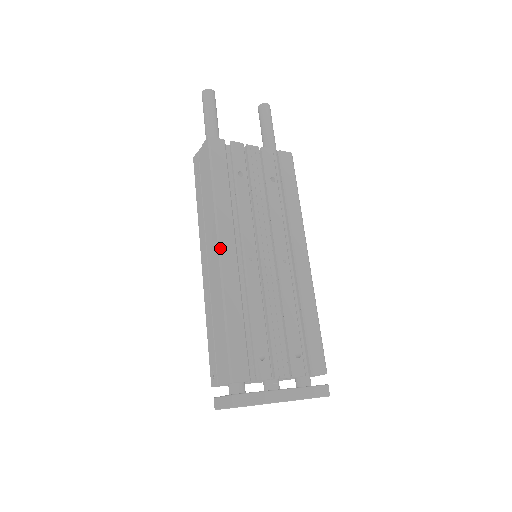
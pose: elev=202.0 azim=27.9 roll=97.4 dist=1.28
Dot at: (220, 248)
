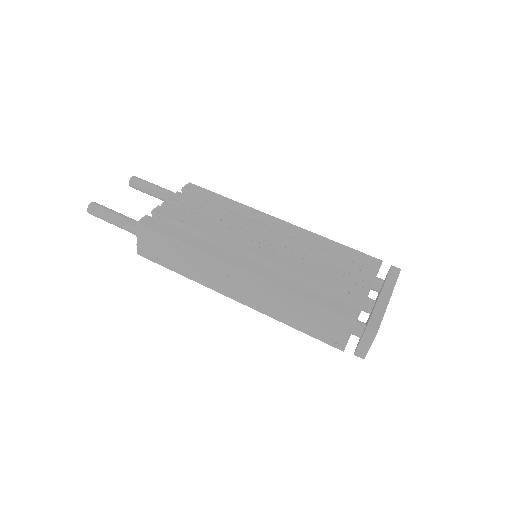
Dot at: (239, 268)
